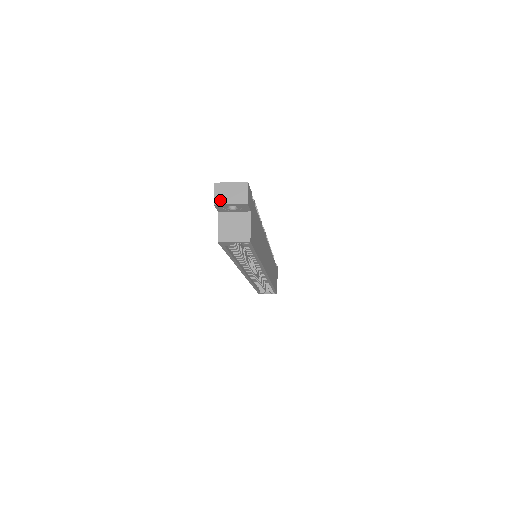
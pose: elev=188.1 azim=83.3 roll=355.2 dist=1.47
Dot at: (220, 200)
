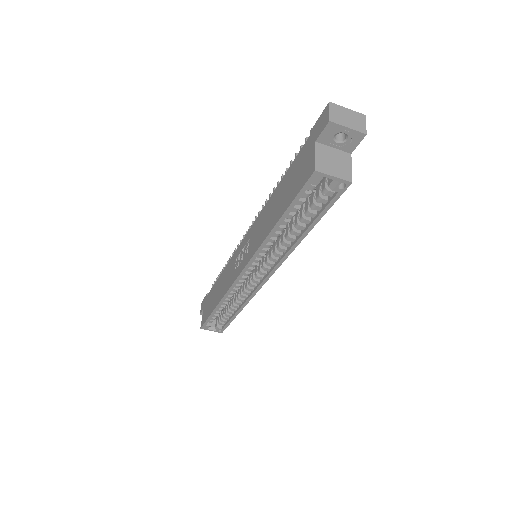
Dot at: (336, 119)
